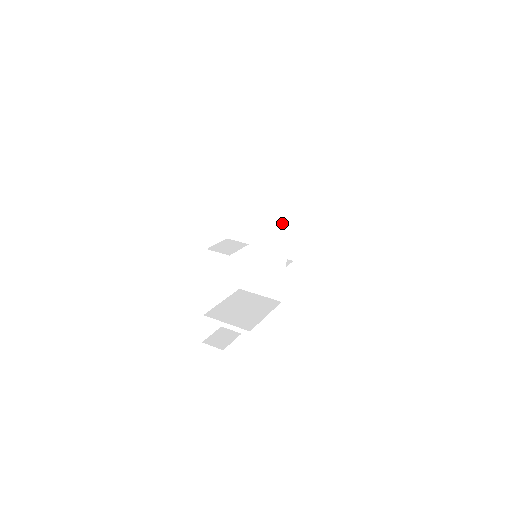
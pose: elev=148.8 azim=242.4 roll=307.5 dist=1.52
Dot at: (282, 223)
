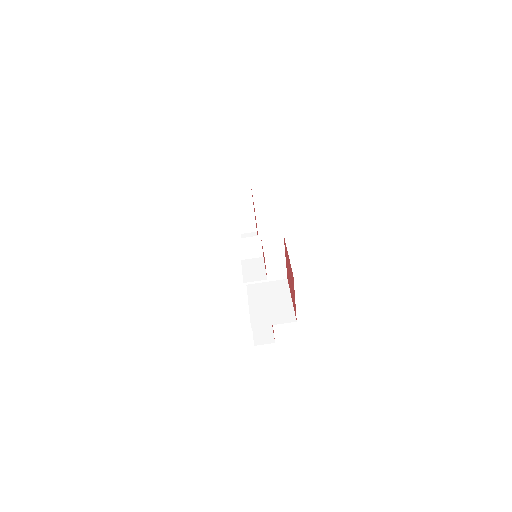
Dot at: (238, 207)
